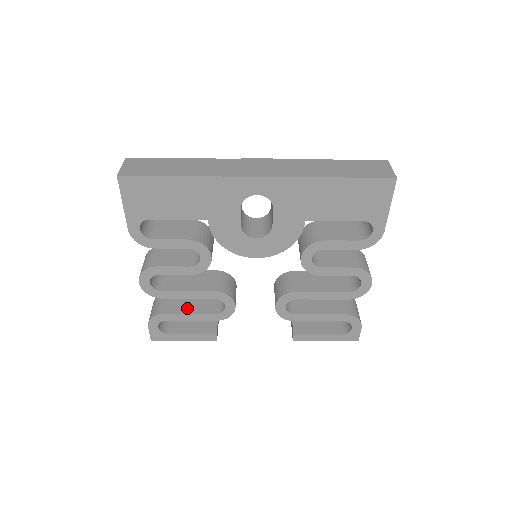
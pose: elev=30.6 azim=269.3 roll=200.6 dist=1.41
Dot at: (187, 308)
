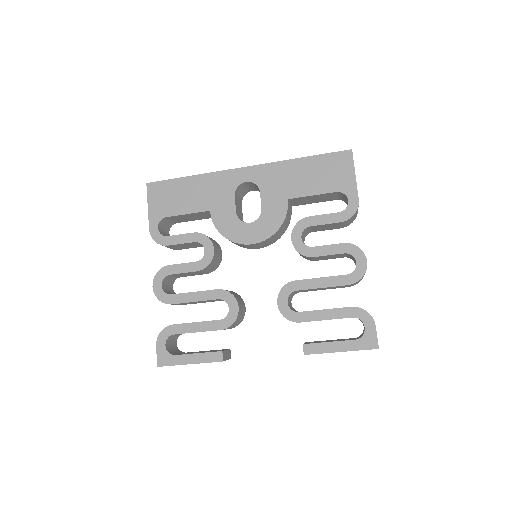
Dot at: occluded
